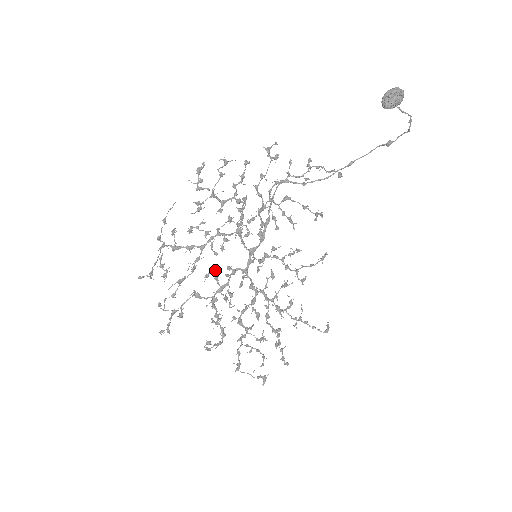
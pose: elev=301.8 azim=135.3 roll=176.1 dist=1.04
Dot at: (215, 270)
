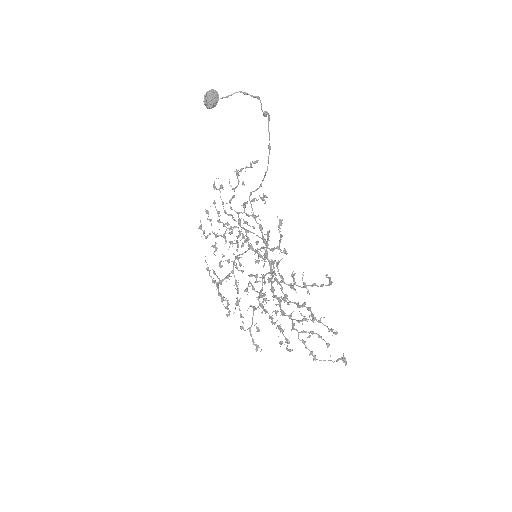
Dot at: (248, 283)
